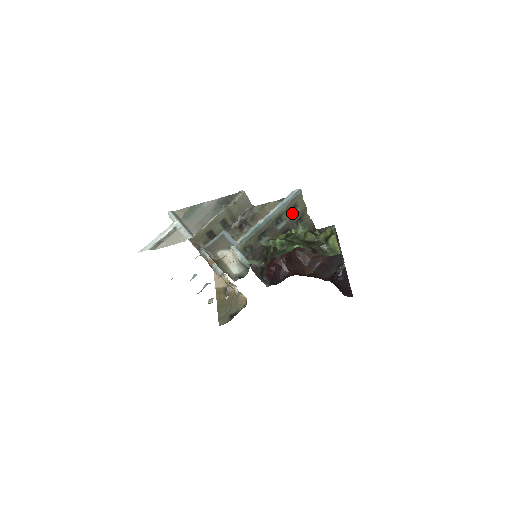
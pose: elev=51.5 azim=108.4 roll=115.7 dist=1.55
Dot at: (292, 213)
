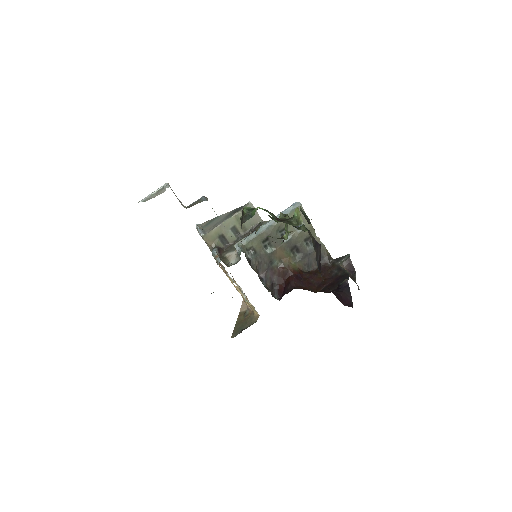
Dot at: (297, 229)
